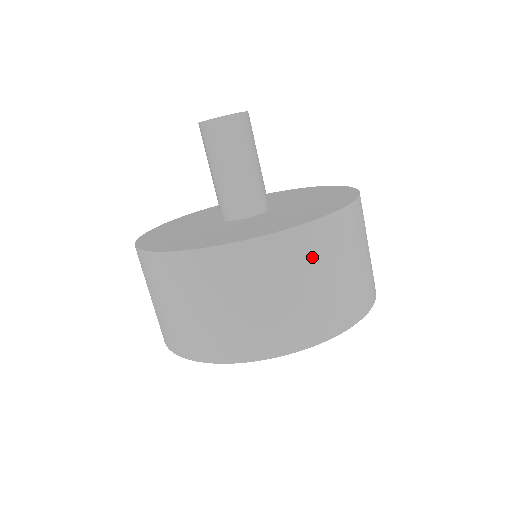
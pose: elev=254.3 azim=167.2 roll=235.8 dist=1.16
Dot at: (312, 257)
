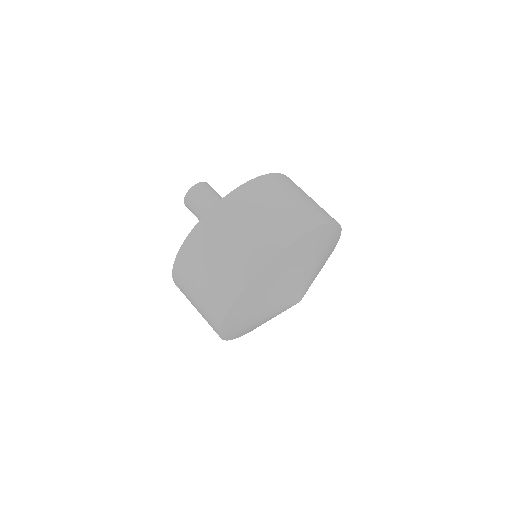
Dot at: (292, 186)
